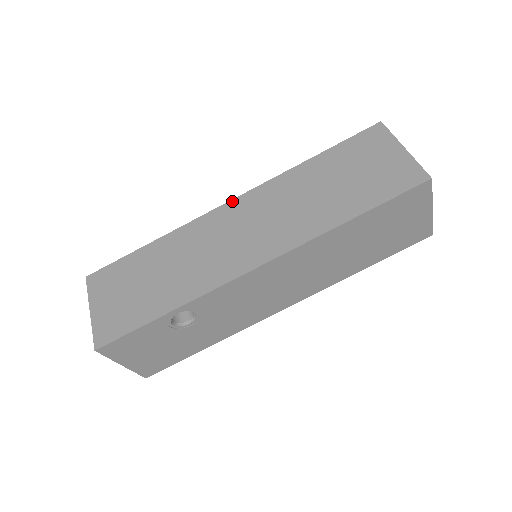
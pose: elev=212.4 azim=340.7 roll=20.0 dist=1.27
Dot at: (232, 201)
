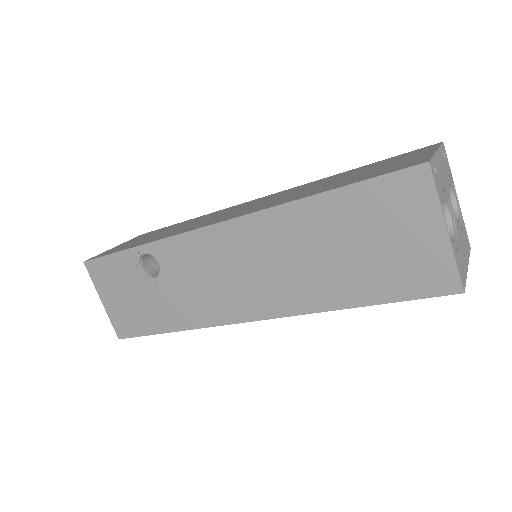
Dot at: (263, 197)
